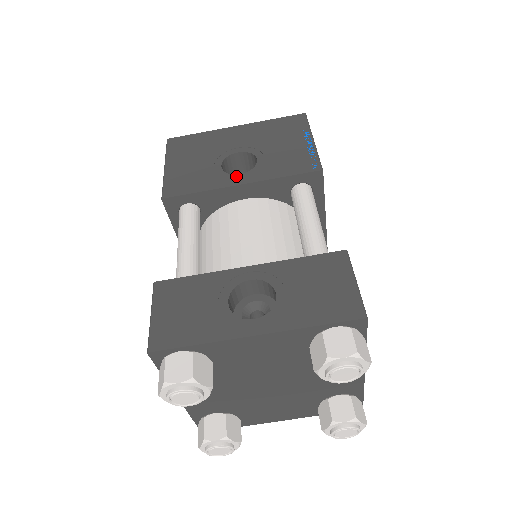
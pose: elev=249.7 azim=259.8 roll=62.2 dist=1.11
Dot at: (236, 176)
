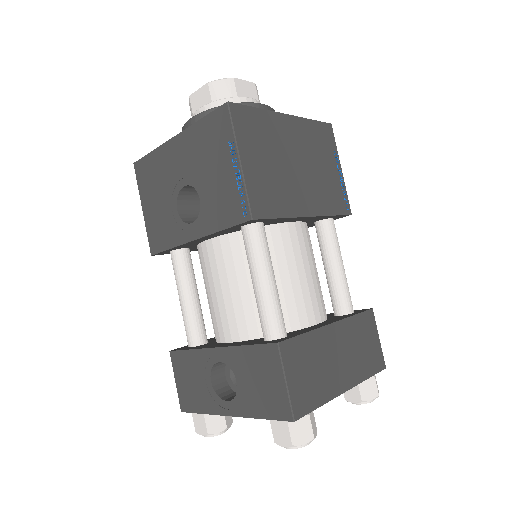
Dot at: (189, 227)
